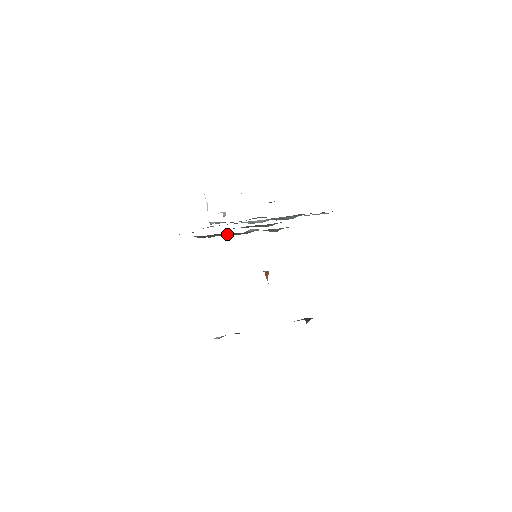
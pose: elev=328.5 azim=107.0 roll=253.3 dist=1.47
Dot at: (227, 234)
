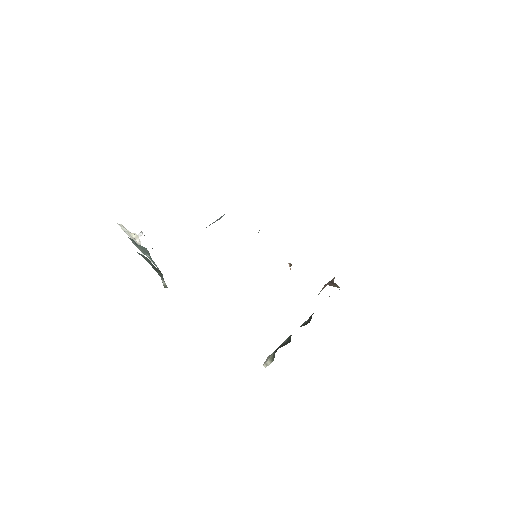
Dot at: occluded
